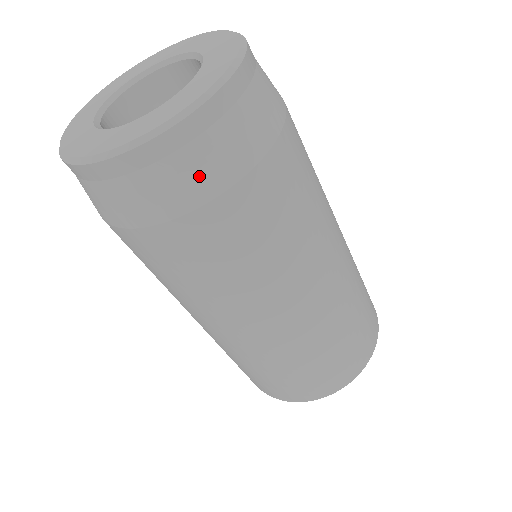
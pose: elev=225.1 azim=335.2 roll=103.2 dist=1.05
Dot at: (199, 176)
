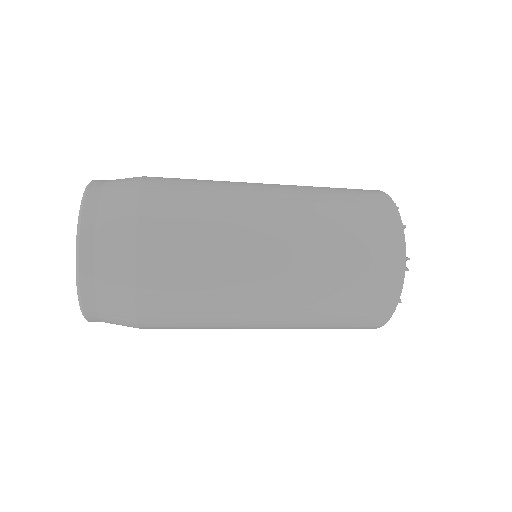
Dot at: (116, 263)
